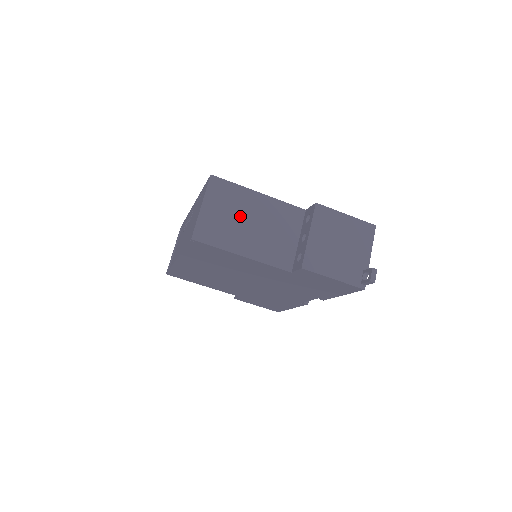
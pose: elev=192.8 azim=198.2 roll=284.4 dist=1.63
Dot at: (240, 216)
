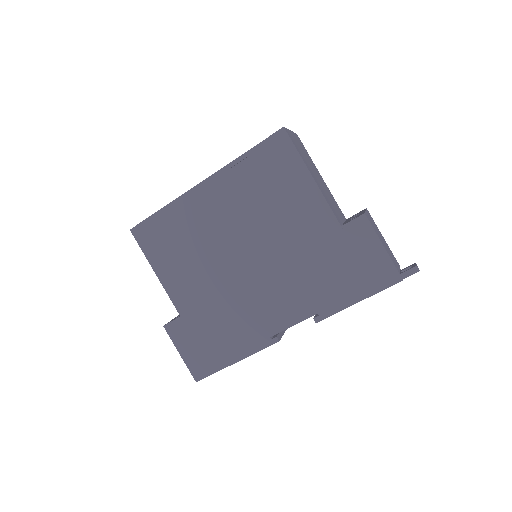
Dot at: (311, 165)
